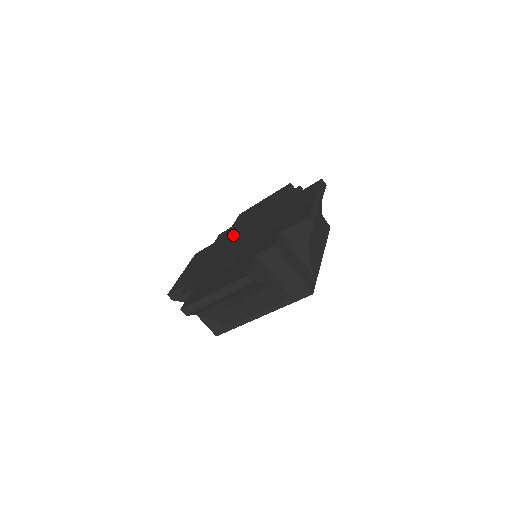
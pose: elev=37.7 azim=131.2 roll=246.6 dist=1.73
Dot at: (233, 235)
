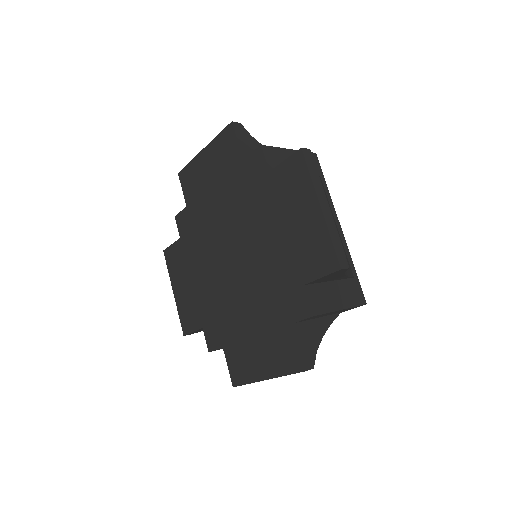
Dot at: (207, 237)
